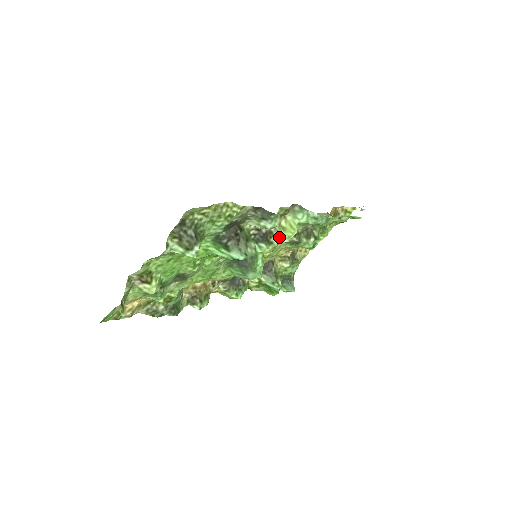
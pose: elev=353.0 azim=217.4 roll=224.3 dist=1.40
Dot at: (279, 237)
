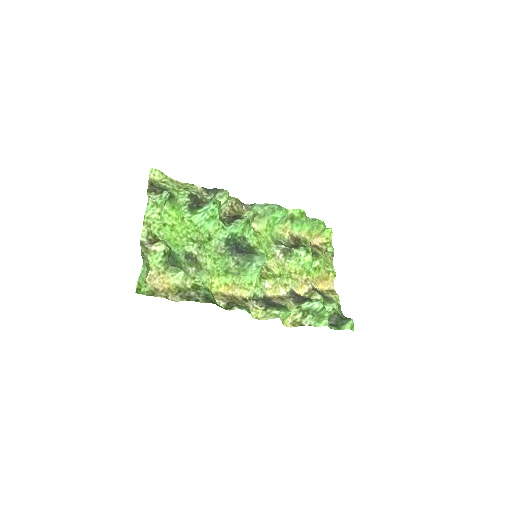
Dot at: (246, 215)
